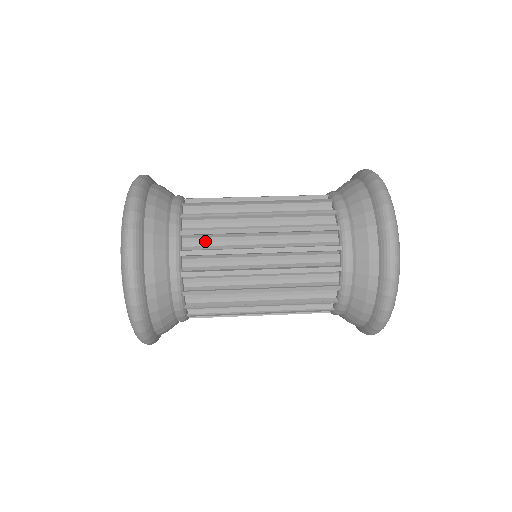
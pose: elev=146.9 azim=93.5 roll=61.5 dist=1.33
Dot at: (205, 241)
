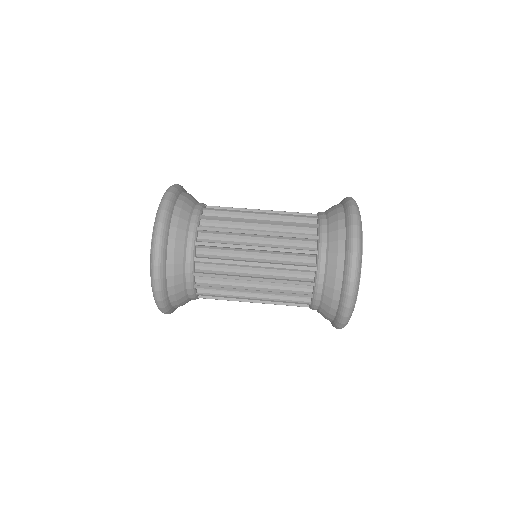
Dot at: (213, 264)
